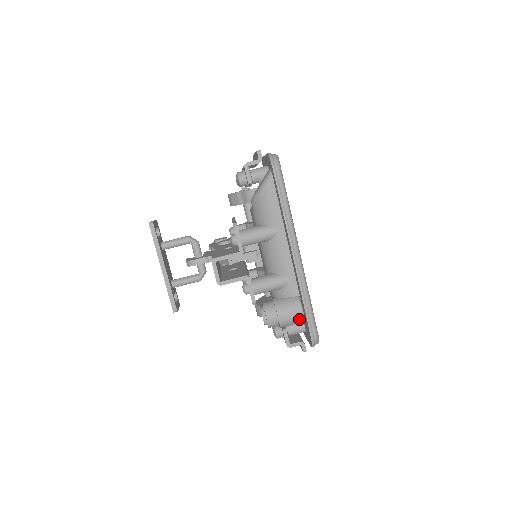
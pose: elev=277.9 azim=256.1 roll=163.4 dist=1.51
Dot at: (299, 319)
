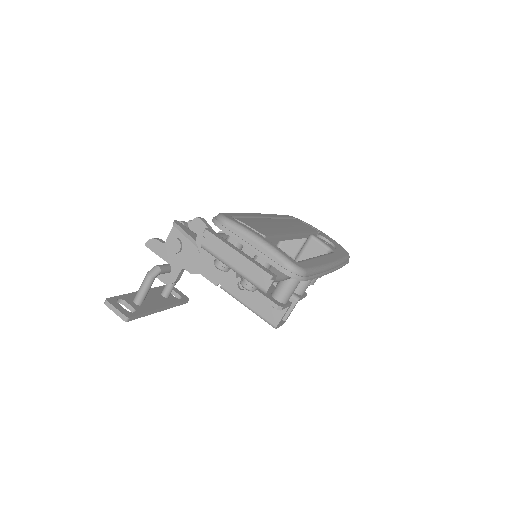
Dot at: occluded
